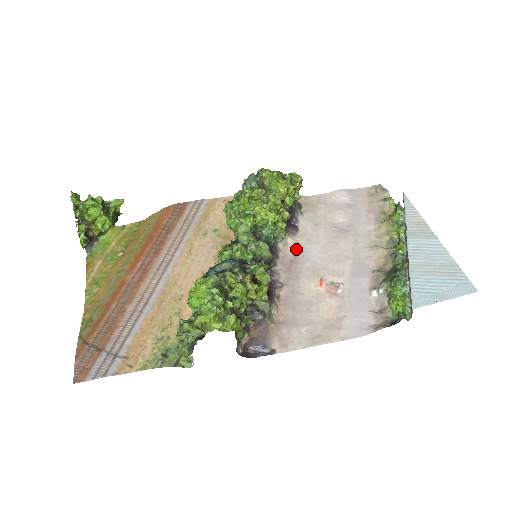
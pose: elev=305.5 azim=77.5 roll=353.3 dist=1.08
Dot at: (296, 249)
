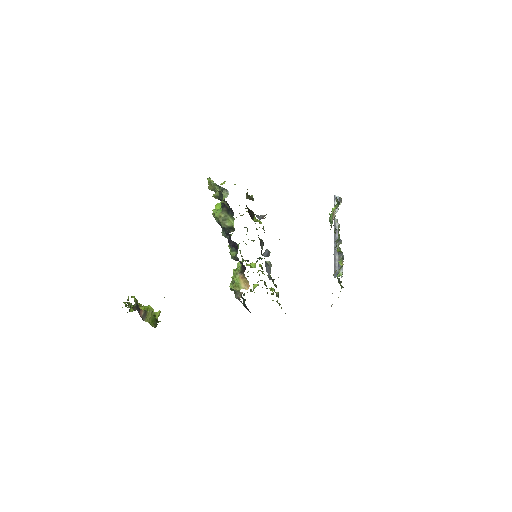
Dot at: occluded
